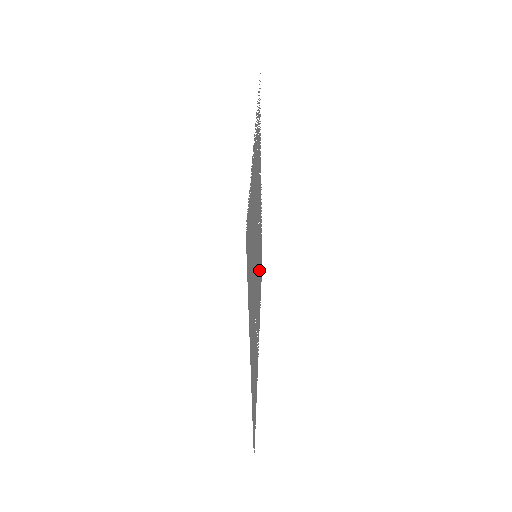
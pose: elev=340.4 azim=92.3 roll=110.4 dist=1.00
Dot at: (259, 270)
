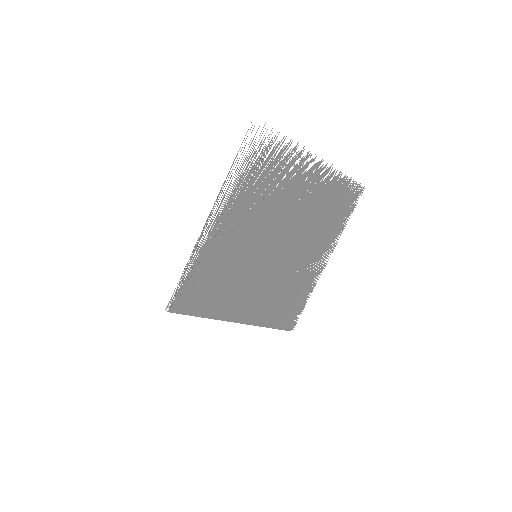
Dot at: (312, 225)
